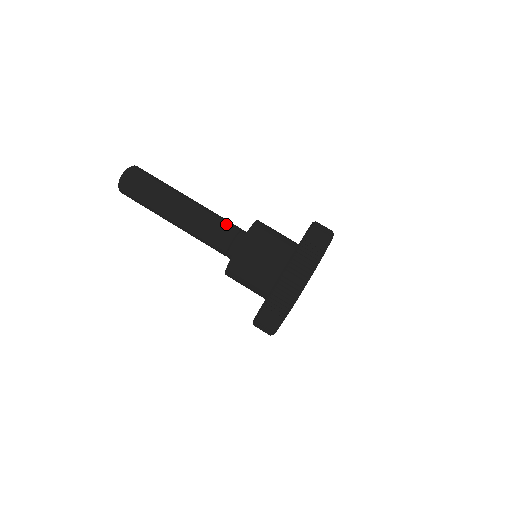
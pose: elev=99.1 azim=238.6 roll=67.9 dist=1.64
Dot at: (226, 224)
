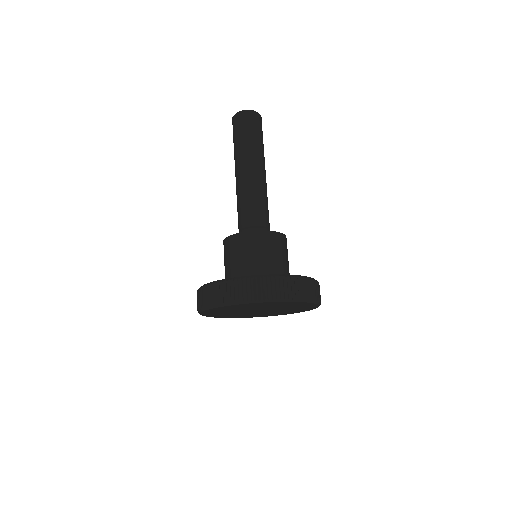
Dot at: occluded
